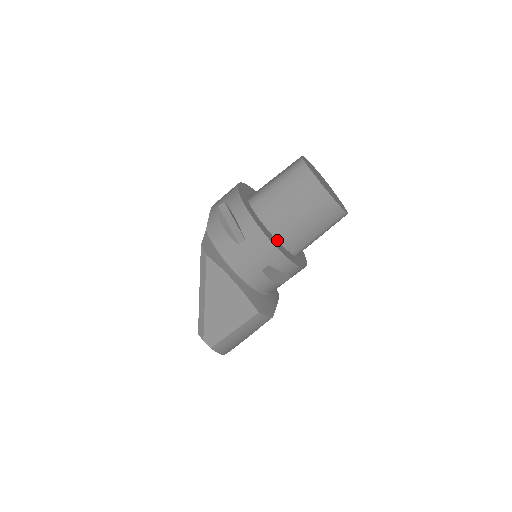
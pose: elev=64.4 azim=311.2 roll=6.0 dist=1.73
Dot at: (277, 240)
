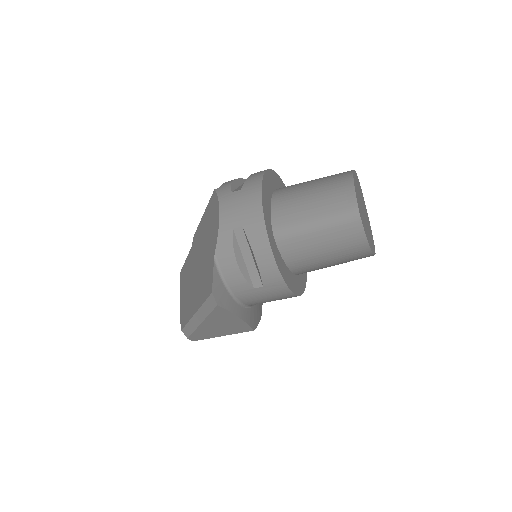
Dot at: (293, 273)
